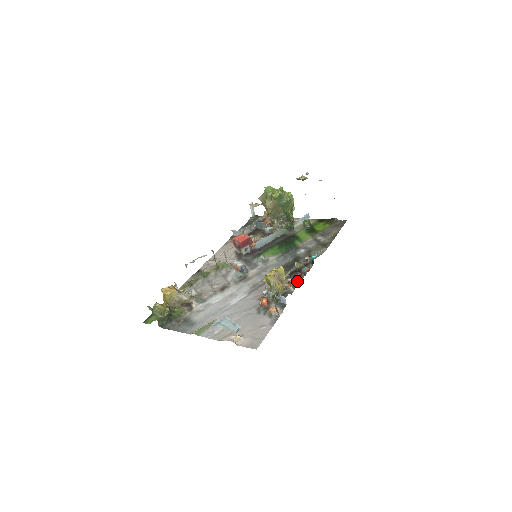
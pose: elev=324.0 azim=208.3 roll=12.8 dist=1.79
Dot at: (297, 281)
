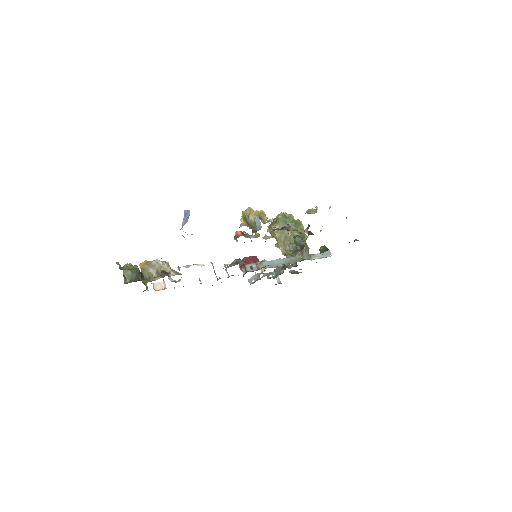
Dot at: occluded
